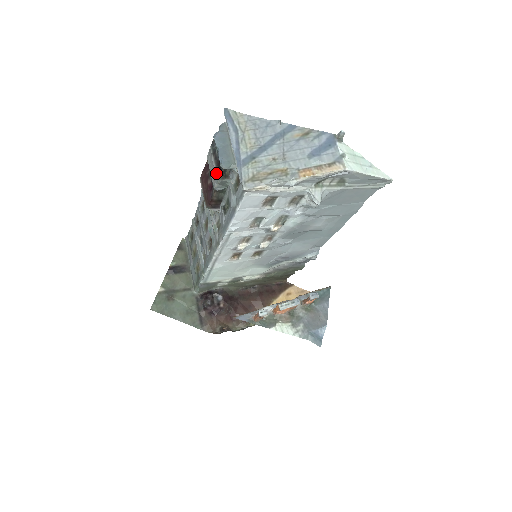
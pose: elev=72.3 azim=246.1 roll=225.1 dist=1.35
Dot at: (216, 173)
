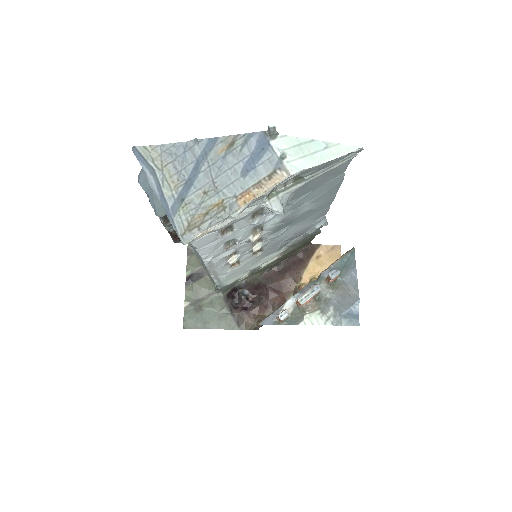
Dot at: (159, 218)
